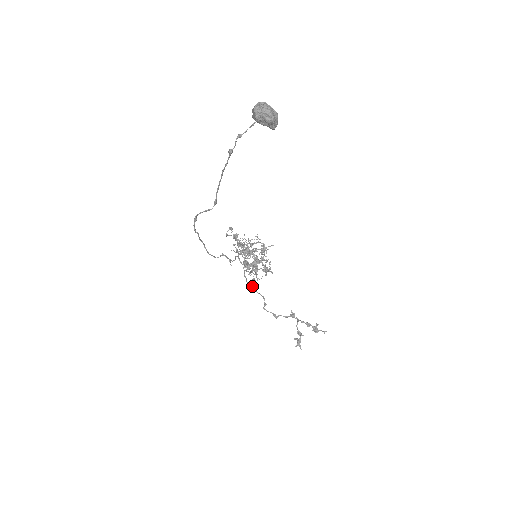
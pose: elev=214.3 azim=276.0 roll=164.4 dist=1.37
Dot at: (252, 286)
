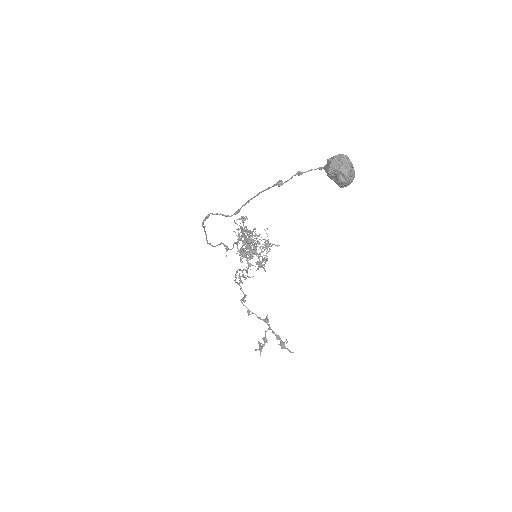
Dot at: (239, 284)
